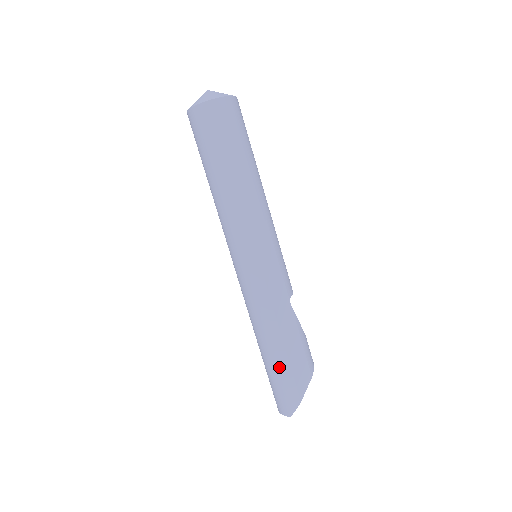
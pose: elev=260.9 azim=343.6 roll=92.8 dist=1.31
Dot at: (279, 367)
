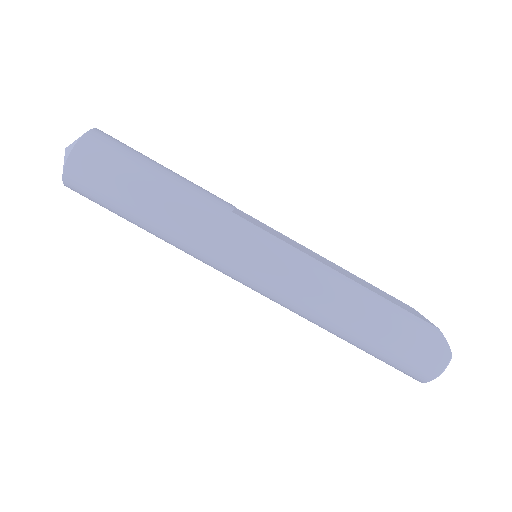
Dot at: (392, 316)
